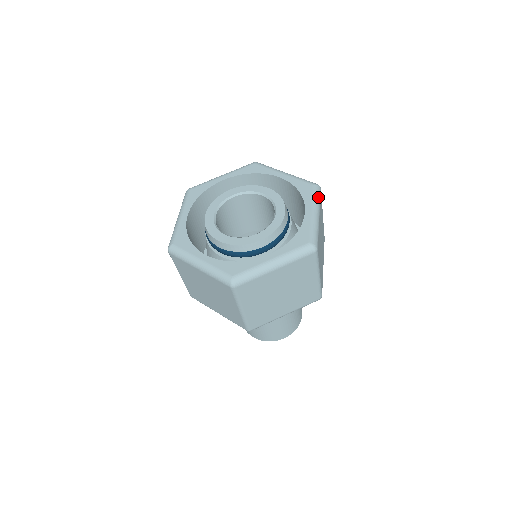
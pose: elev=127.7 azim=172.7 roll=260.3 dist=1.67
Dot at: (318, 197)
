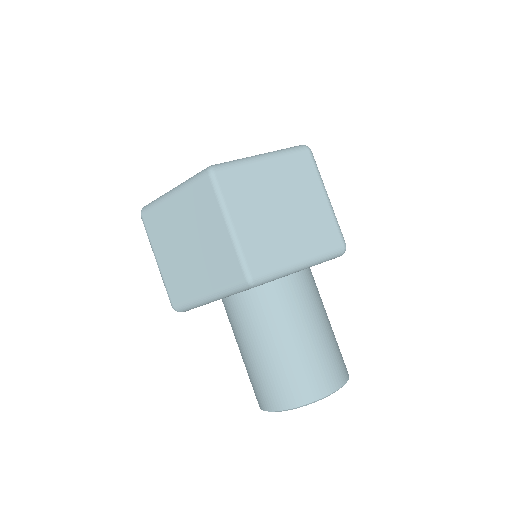
Dot at: (288, 150)
